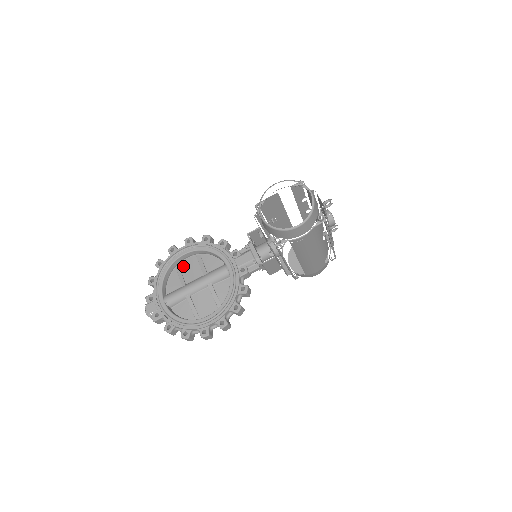
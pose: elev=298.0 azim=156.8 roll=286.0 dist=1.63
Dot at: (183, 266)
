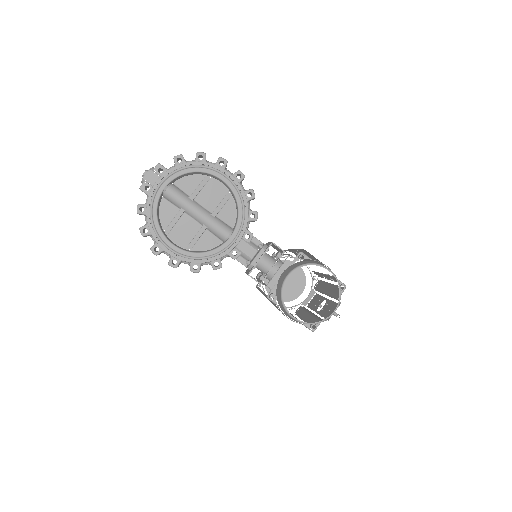
Dot at: (211, 184)
